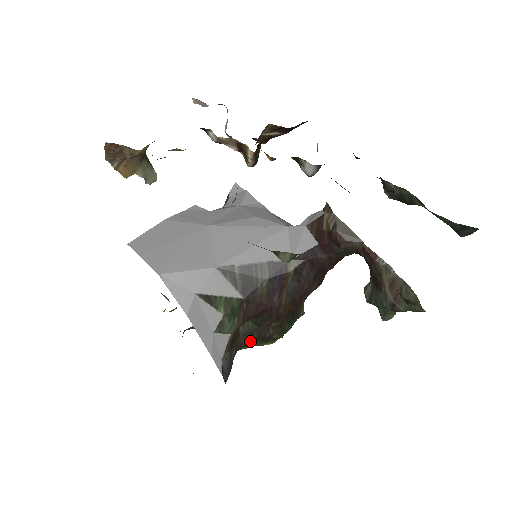
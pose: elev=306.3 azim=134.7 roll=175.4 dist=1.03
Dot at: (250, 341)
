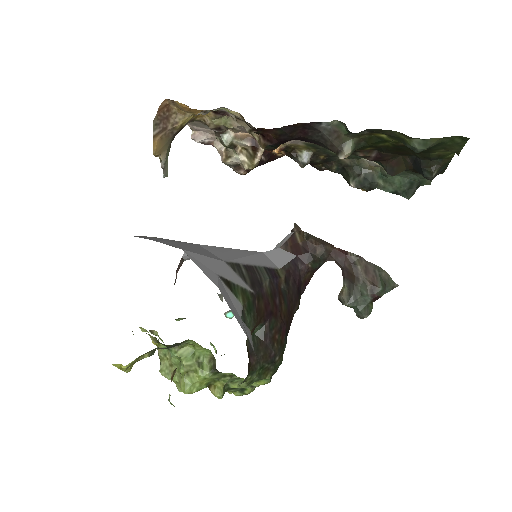
Dot at: (257, 363)
